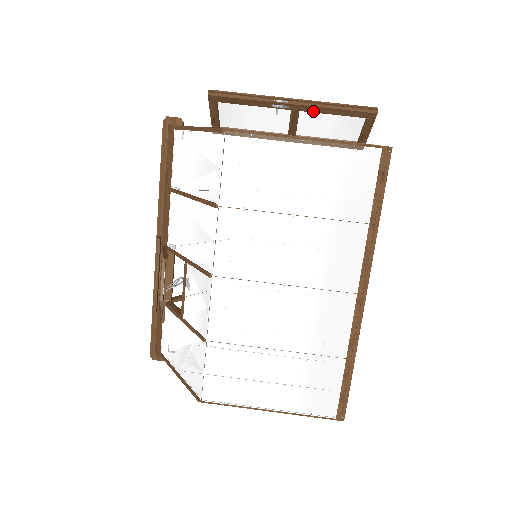
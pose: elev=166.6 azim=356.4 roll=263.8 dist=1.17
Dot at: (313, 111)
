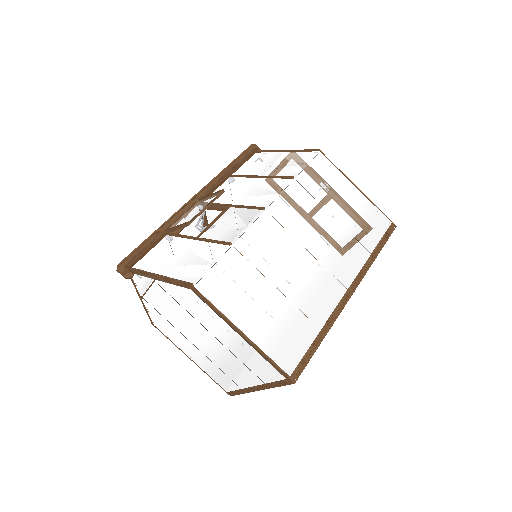
Dot at: occluded
